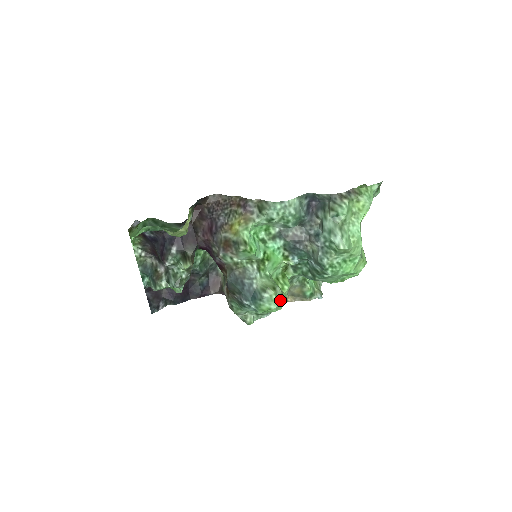
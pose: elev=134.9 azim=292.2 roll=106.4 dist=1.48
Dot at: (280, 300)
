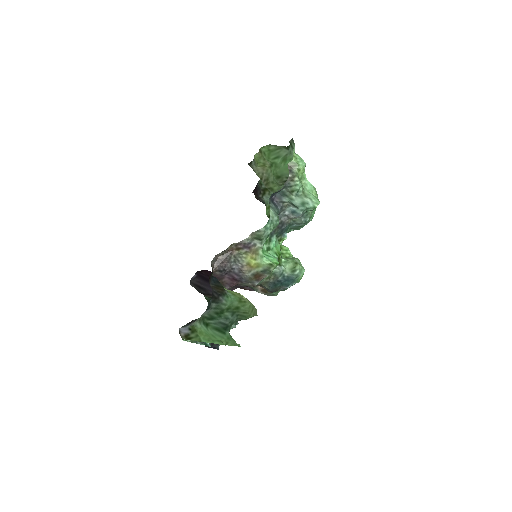
Dot at: (301, 264)
